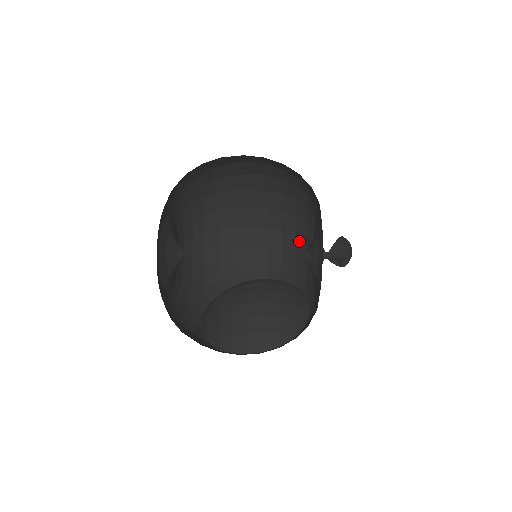
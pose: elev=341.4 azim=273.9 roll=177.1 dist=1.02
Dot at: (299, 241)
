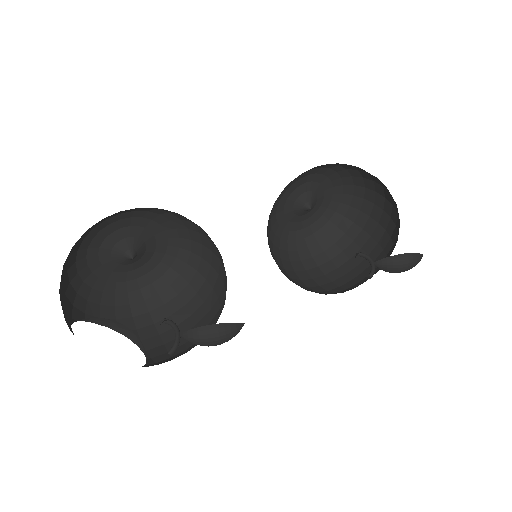
Dot at: occluded
